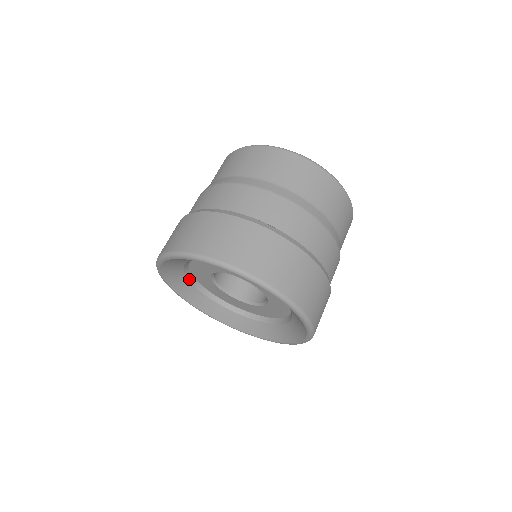
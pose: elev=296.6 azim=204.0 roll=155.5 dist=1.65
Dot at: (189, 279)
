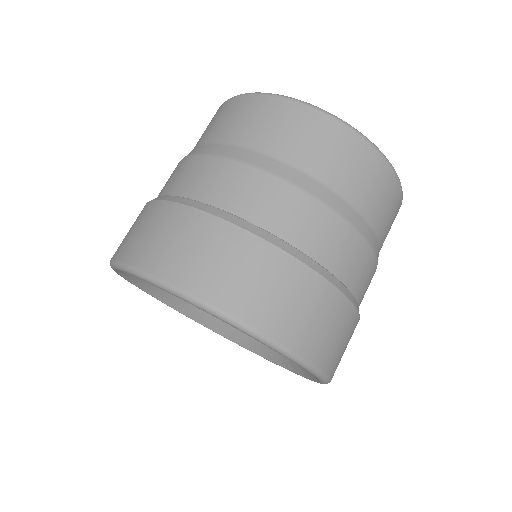
Dot at: occluded
